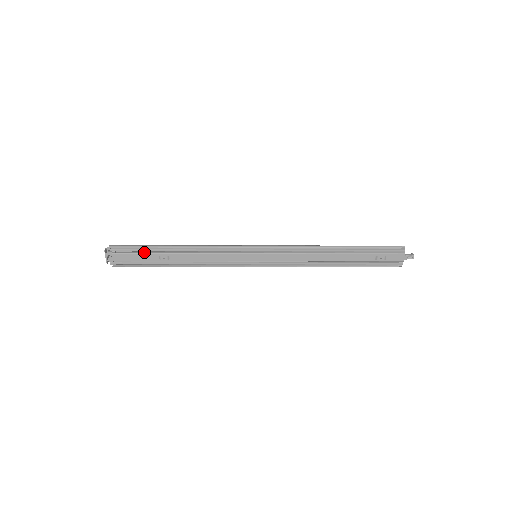
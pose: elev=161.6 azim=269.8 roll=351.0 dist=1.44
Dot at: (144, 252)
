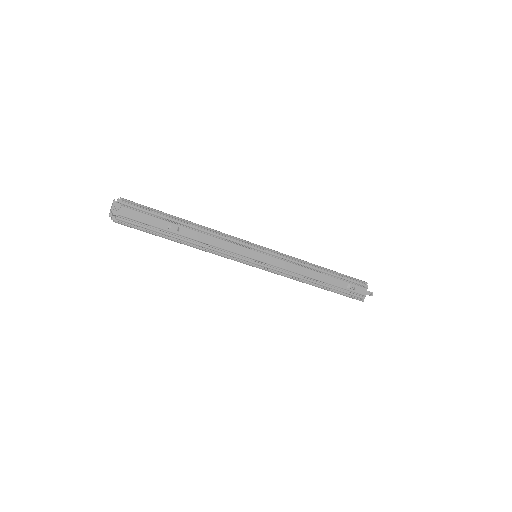
Dot at: (154, 217)
